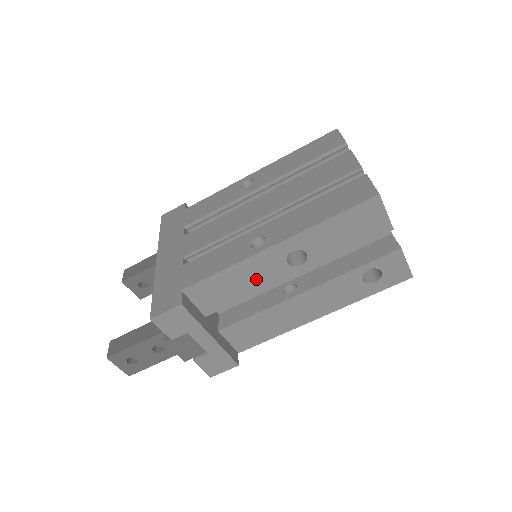
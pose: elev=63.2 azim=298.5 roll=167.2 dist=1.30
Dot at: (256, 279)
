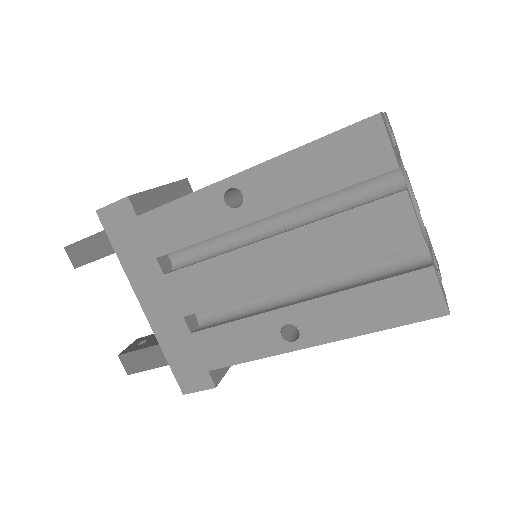
Dot at: occluded
